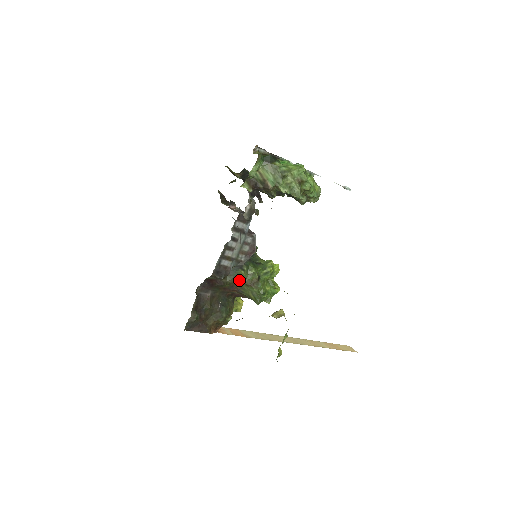
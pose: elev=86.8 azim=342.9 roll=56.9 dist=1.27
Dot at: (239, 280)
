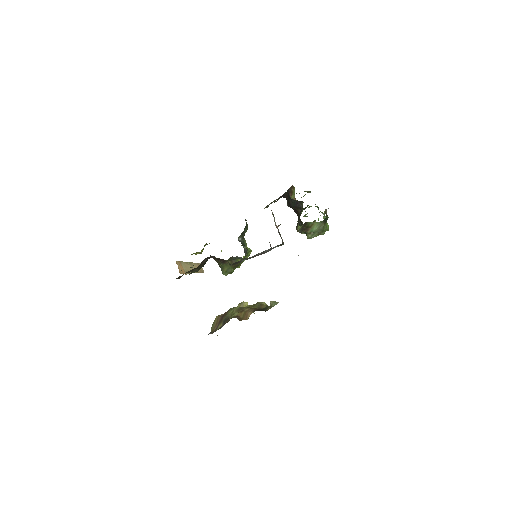
Dot at: (231, 261)
